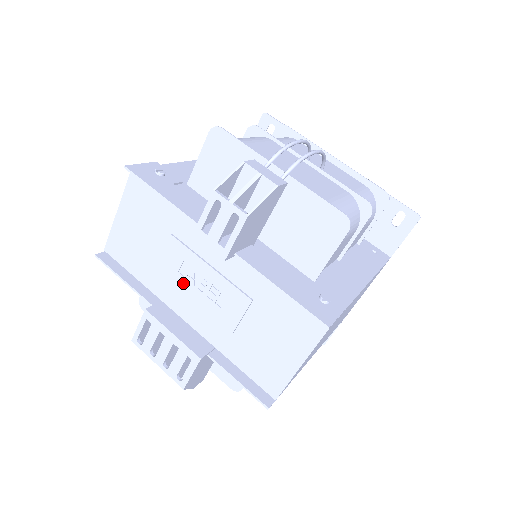
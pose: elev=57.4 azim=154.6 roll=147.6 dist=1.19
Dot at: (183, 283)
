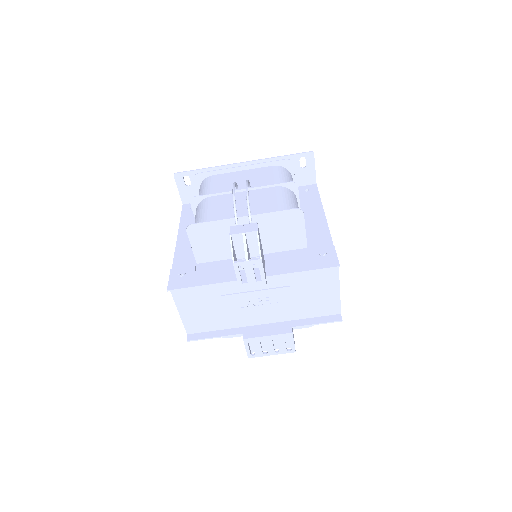
Dot at: (248, 310)
